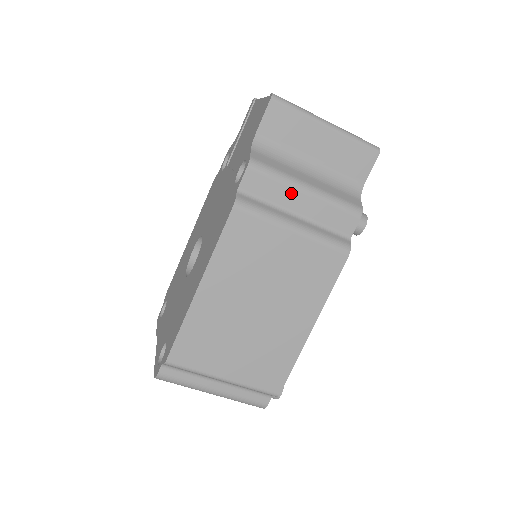
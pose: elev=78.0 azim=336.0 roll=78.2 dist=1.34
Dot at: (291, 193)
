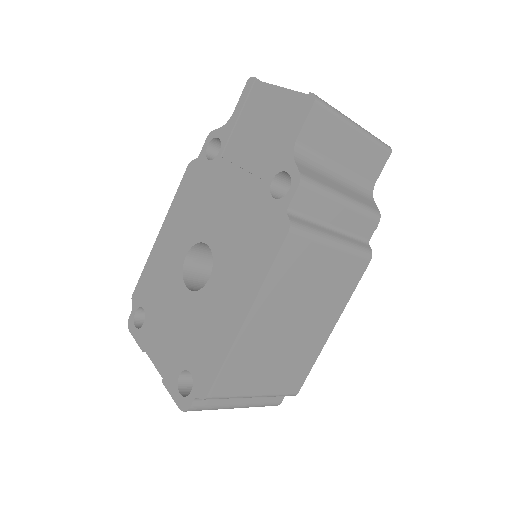
Dot at: (331, 207)
